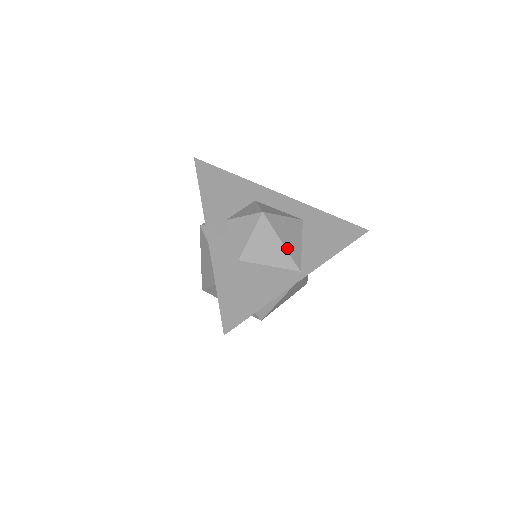
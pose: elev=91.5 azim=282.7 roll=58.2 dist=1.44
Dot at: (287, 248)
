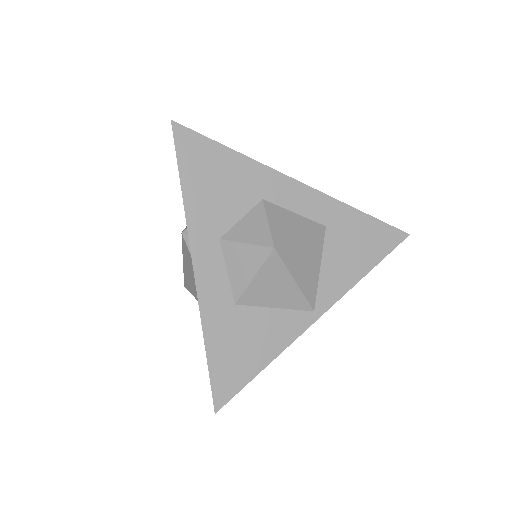
Dot at: (301, 287)
